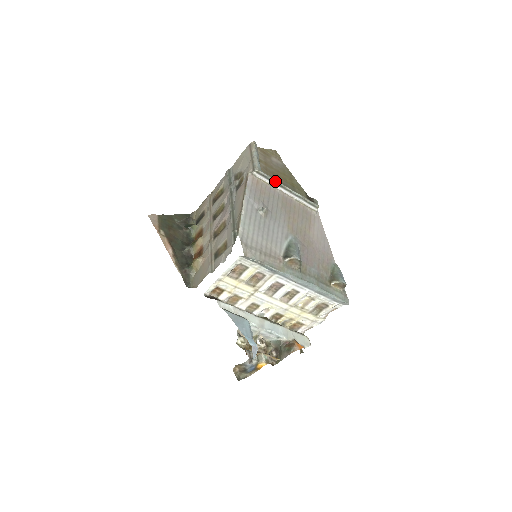
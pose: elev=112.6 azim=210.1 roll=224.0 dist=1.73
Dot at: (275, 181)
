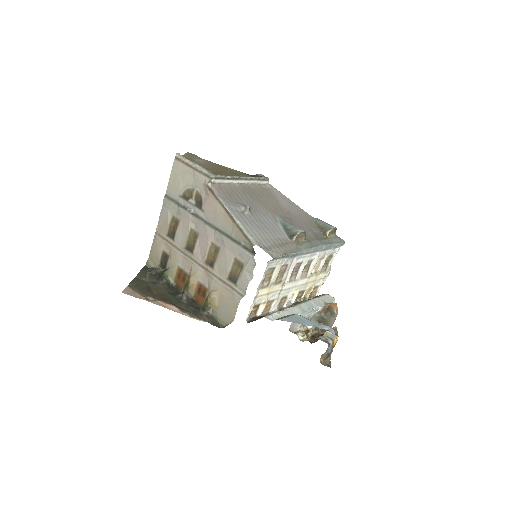
Dot at: (231, 177)
